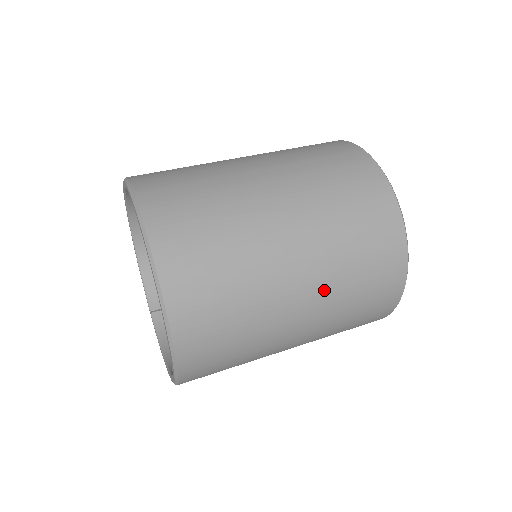
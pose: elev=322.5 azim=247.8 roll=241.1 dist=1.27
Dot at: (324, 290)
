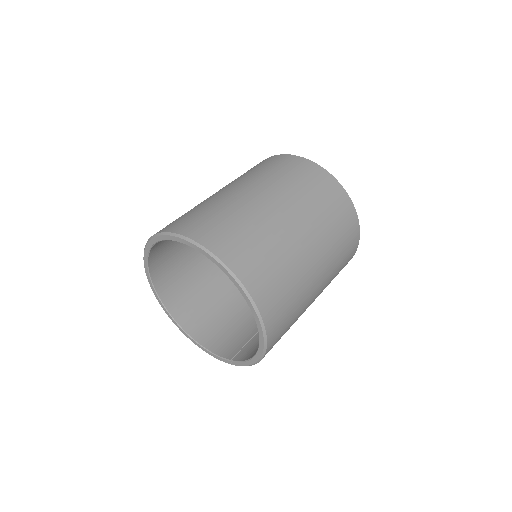
Dot at: (286, 197)
